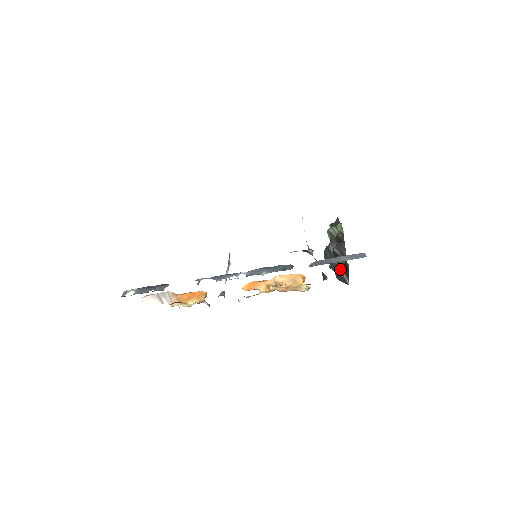
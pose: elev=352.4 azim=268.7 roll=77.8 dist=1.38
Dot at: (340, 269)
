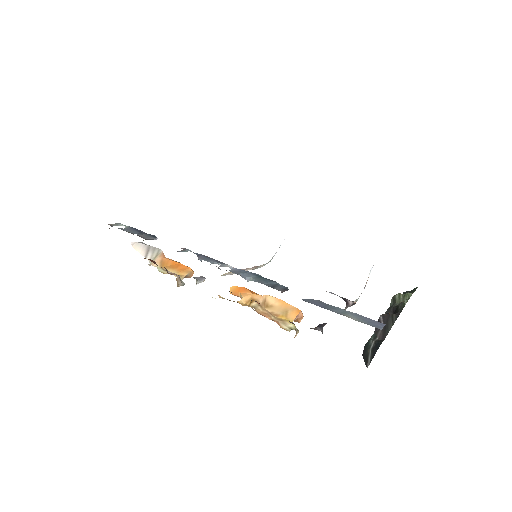
Dot at: (371, 343)
